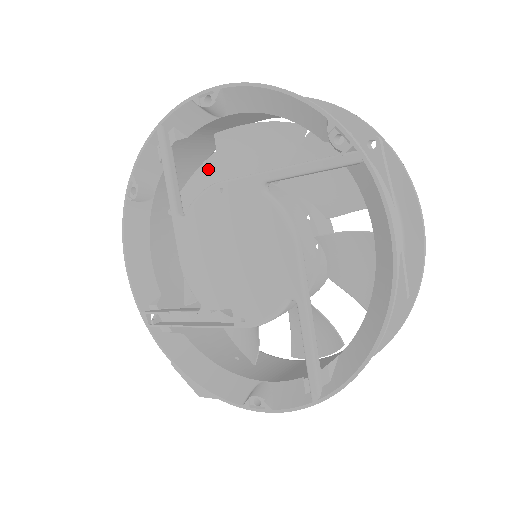
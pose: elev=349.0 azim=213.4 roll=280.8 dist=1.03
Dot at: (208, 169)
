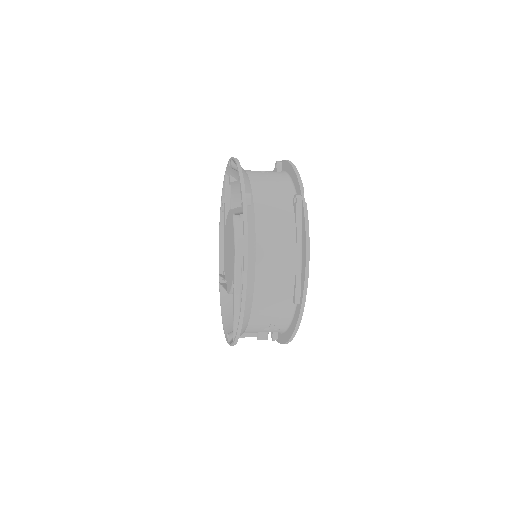
Dot at: occluded
